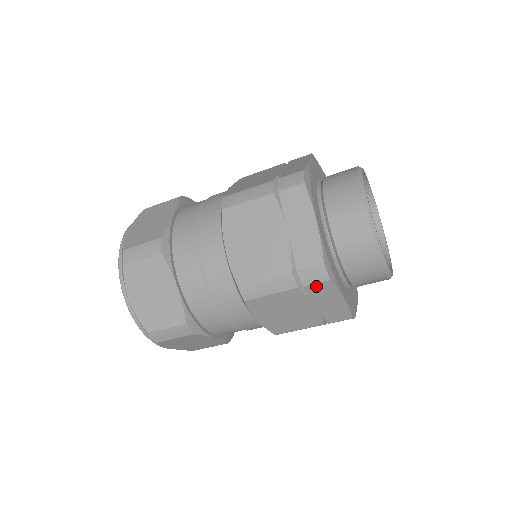
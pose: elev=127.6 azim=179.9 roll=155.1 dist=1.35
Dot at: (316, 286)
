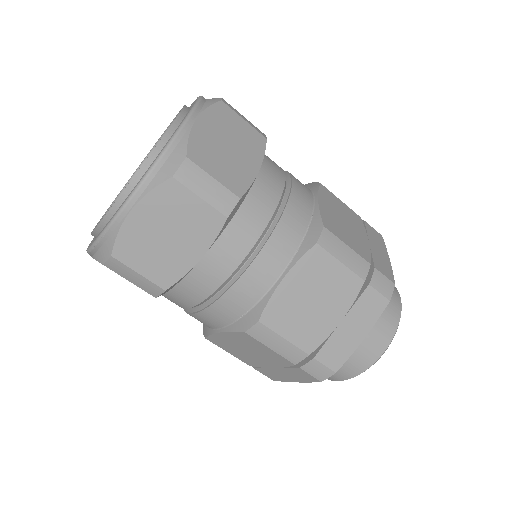
Dot at: (306, 374)
